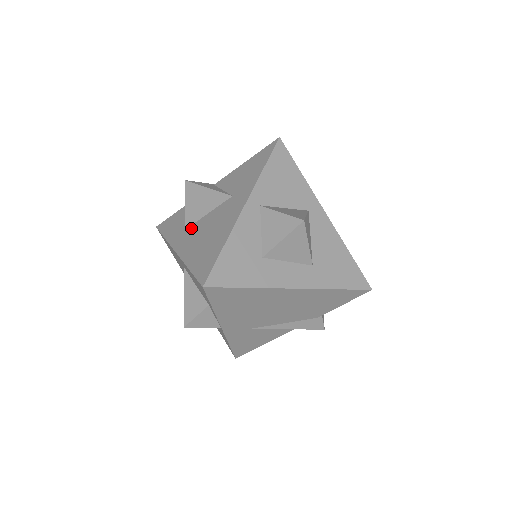
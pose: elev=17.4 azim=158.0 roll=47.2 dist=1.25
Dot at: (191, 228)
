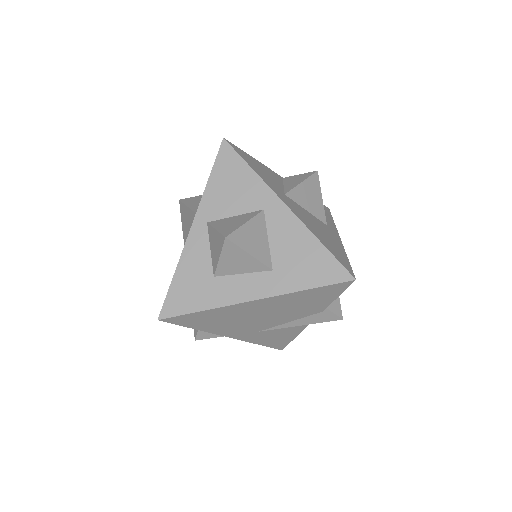
Dot at: occluded
